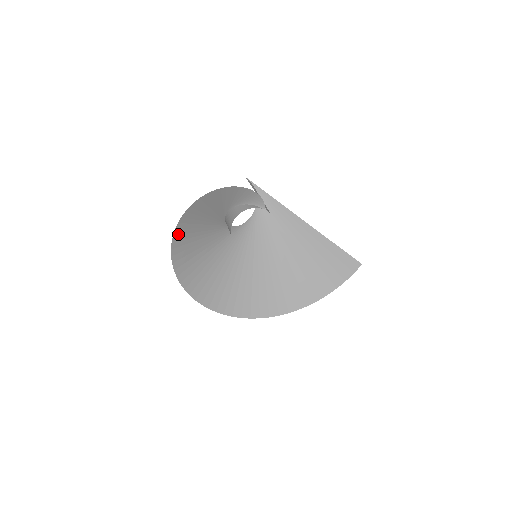
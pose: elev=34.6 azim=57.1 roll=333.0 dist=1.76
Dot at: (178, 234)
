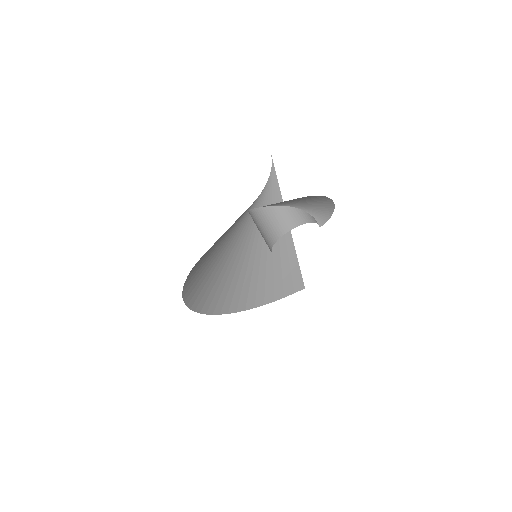
Dot at: occluded
